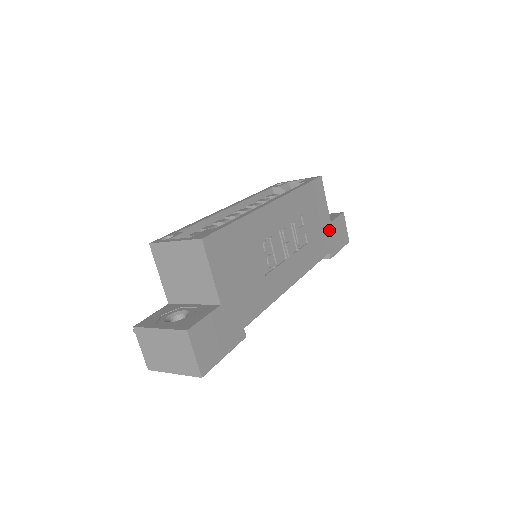
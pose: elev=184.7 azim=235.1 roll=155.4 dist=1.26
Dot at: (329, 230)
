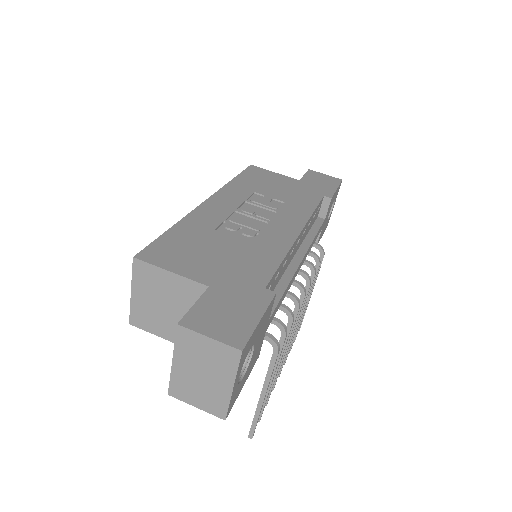
Dot at: (304, 185)
